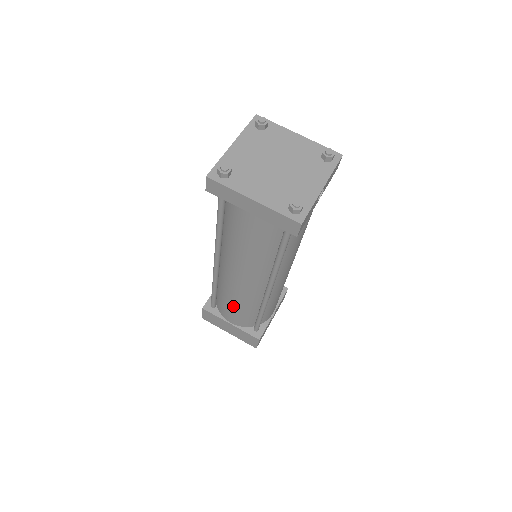
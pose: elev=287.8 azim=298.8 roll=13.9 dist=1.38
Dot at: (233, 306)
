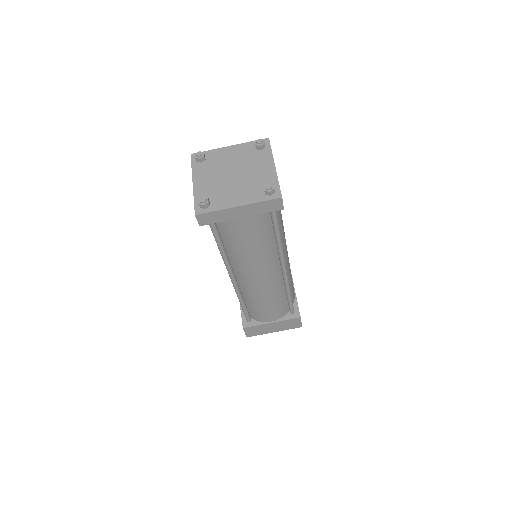
Dot at: (266, 305)
